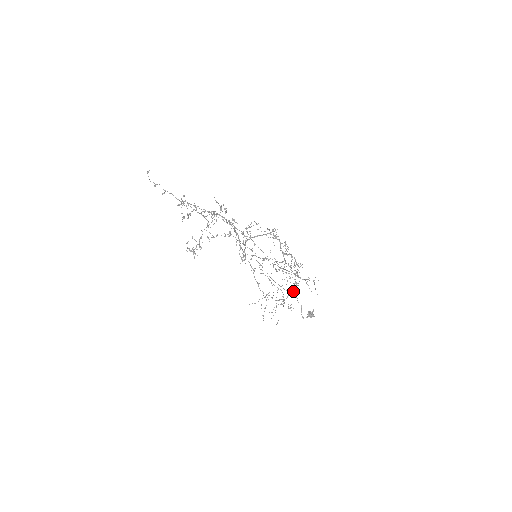
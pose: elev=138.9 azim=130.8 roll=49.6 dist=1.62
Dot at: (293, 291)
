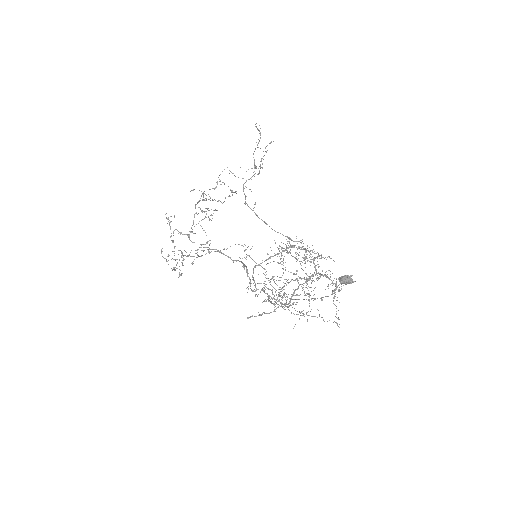
Dot at: occluded
